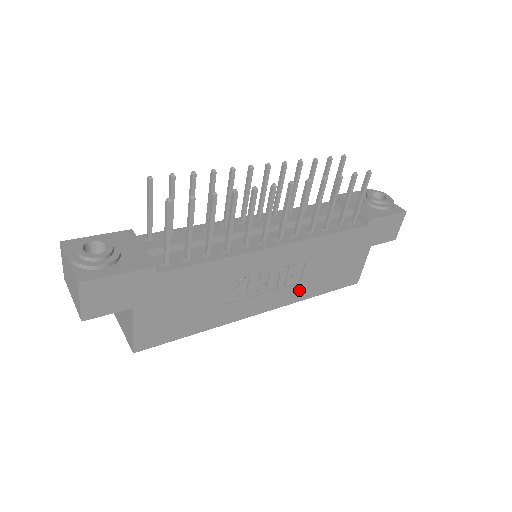
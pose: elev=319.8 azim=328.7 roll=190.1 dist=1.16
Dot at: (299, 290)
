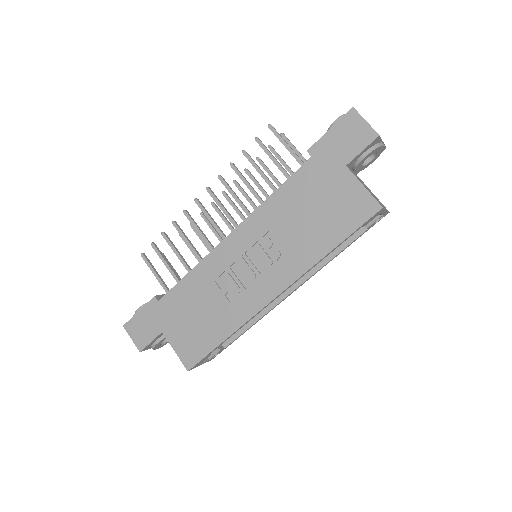
Dot at: (298, 257)
